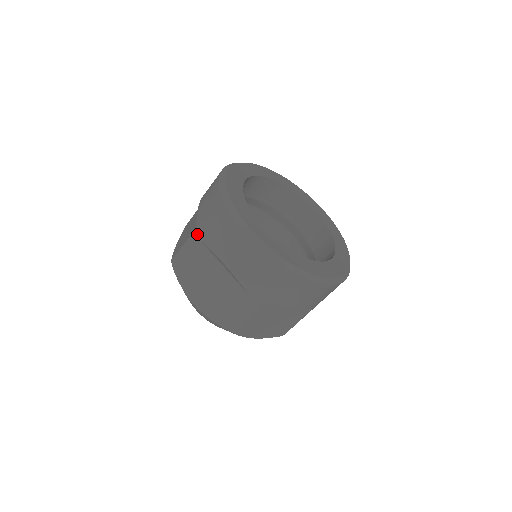
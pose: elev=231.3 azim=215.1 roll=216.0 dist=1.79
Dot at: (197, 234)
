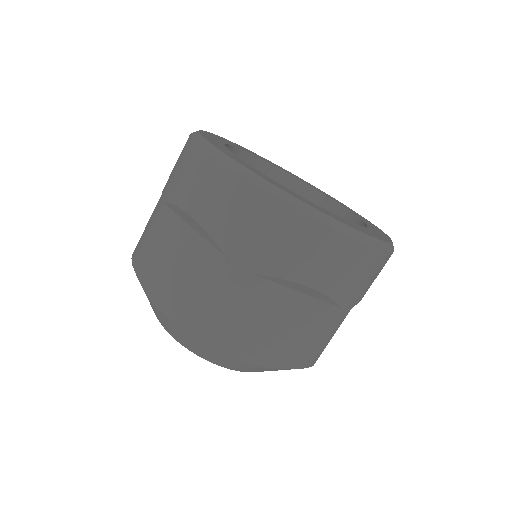
Dot at: (161, 199)
